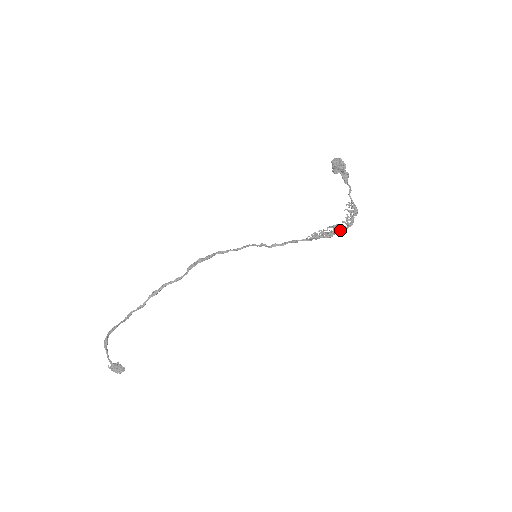
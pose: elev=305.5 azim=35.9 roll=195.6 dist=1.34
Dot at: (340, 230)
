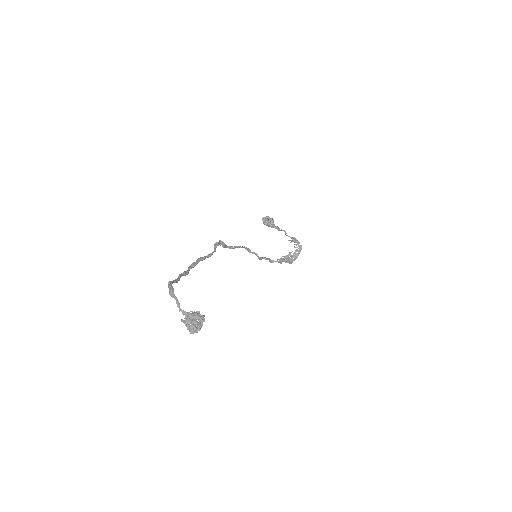
Dot at: (295, 256)
